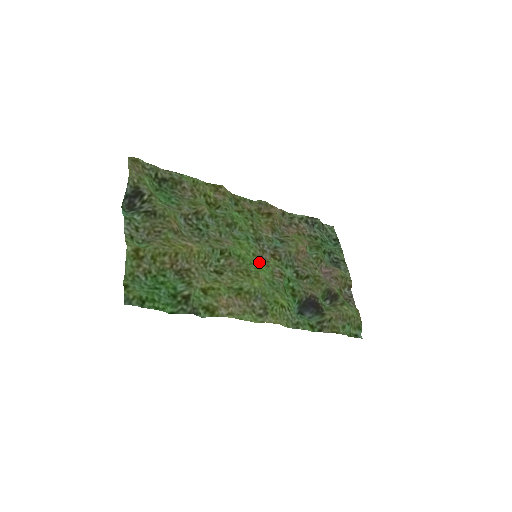
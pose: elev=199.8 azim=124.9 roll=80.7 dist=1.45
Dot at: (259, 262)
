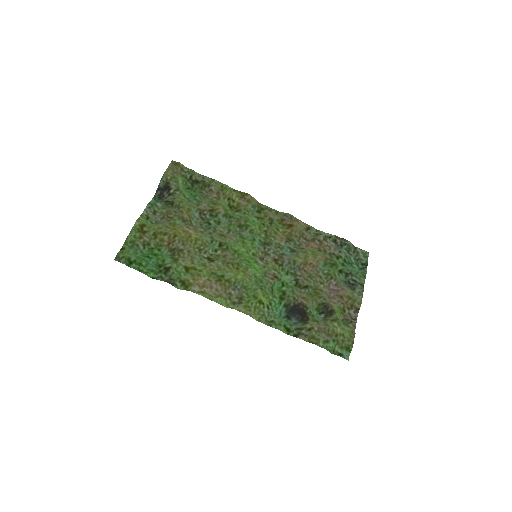
Dot at: (256, 261)
